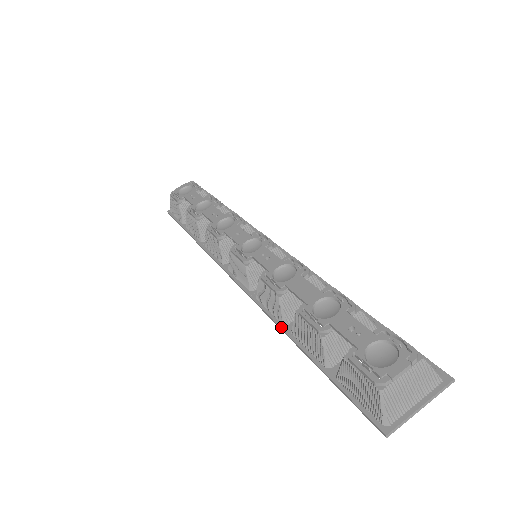
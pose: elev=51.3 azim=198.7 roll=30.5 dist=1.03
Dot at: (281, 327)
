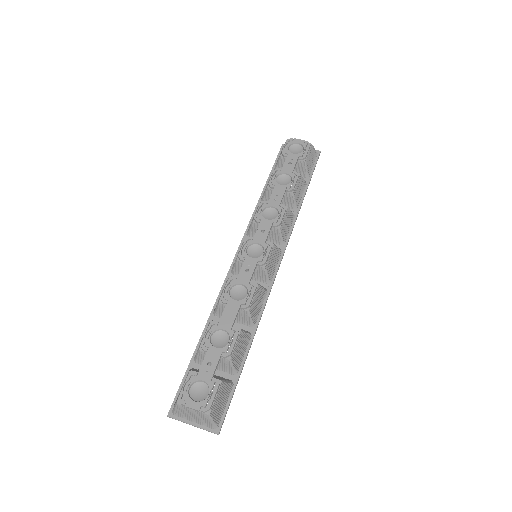
Dot at: (211, 313)
